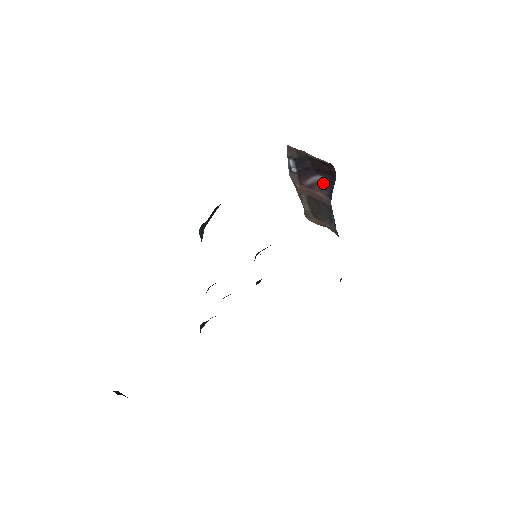
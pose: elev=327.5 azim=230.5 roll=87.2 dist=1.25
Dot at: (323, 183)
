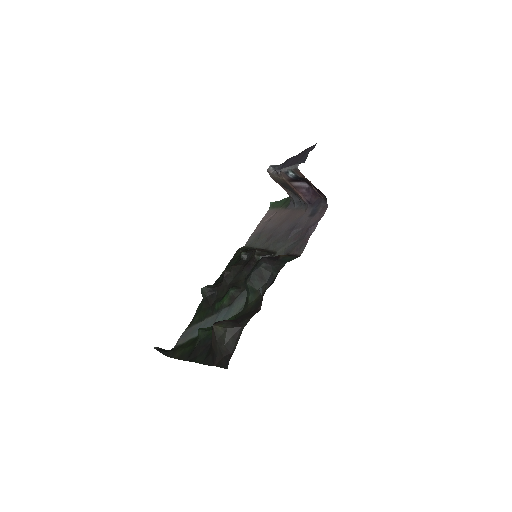
Dot at: (307, 190)
